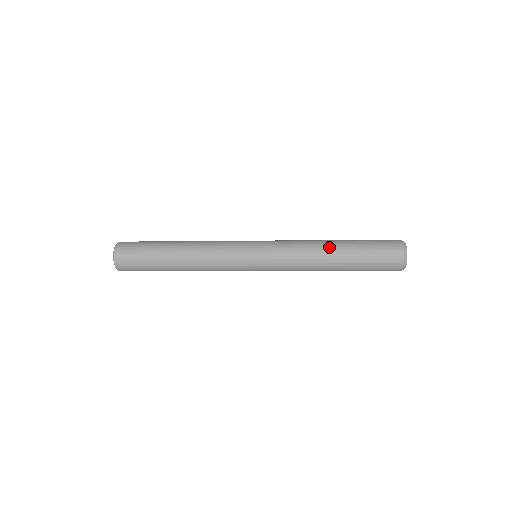
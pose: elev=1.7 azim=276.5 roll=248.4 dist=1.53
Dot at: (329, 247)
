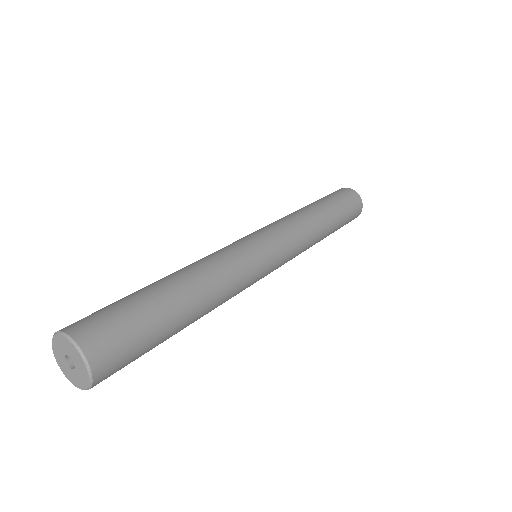
Dot at: occluded
